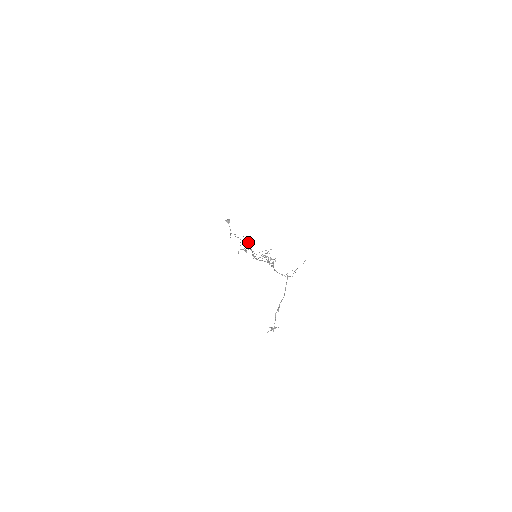
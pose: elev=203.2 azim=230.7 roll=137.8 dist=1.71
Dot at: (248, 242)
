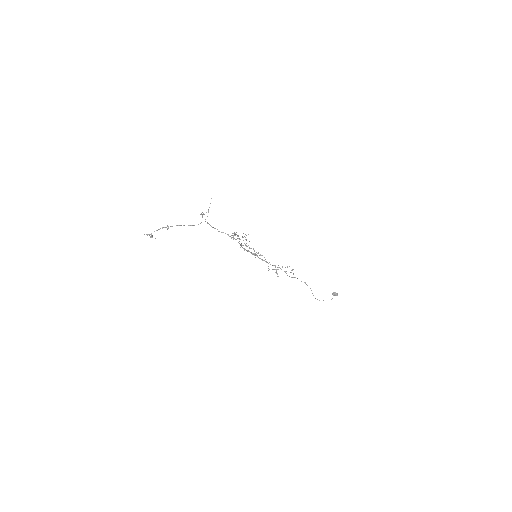
Dot at: occluded
